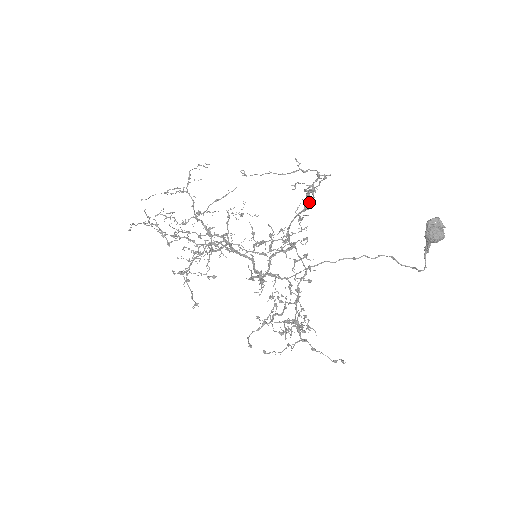
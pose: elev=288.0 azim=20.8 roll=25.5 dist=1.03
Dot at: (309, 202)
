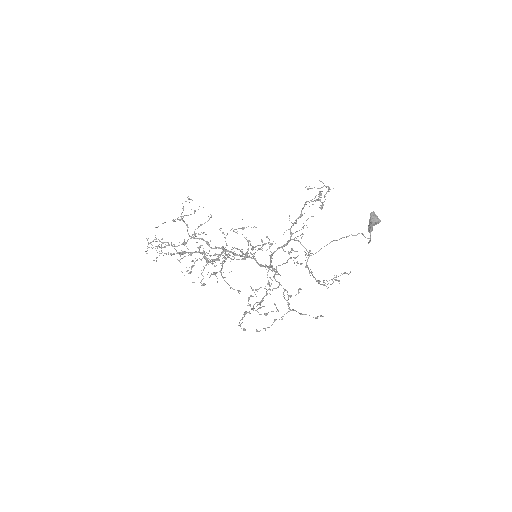
Dot at: (321, 206)
